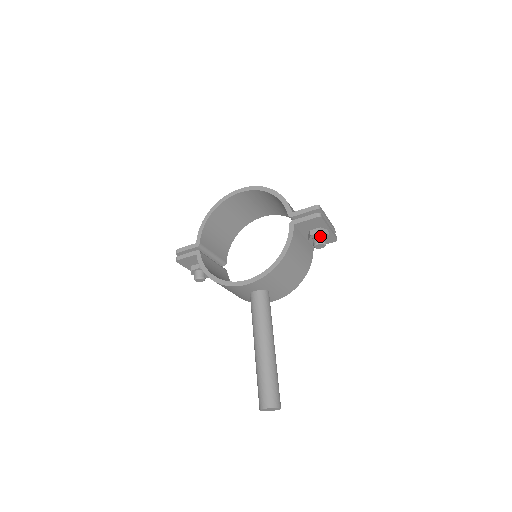
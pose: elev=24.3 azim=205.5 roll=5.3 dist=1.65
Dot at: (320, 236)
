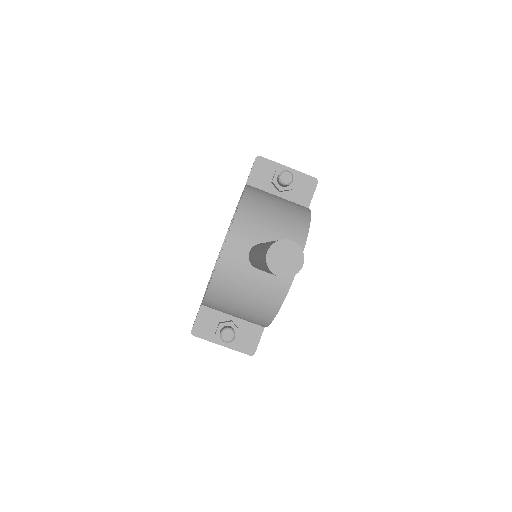
Dot at: occluded
